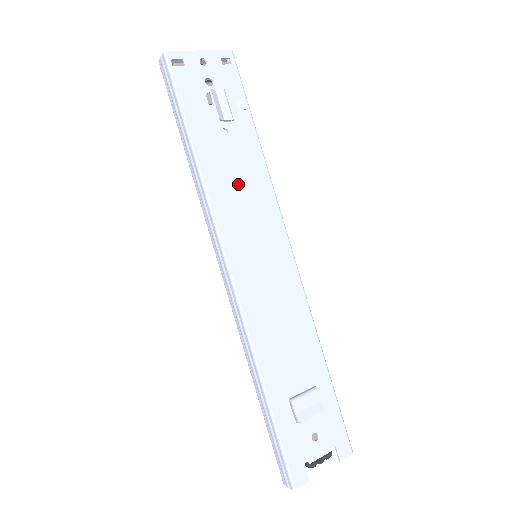
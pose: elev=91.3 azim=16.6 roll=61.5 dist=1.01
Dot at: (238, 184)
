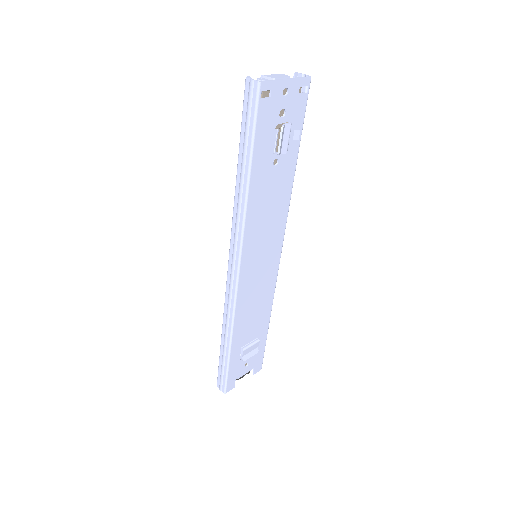
Dot at: (268, 207)
